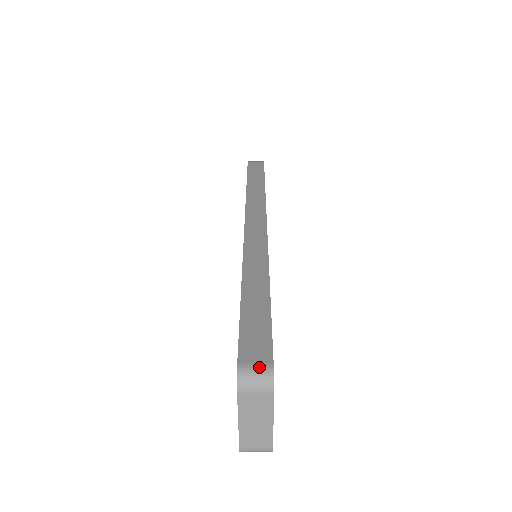
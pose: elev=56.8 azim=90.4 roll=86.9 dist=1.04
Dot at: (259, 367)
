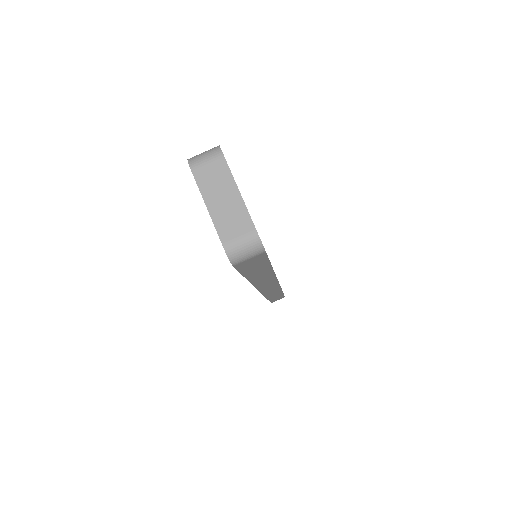
Dot at: (207, 151)
